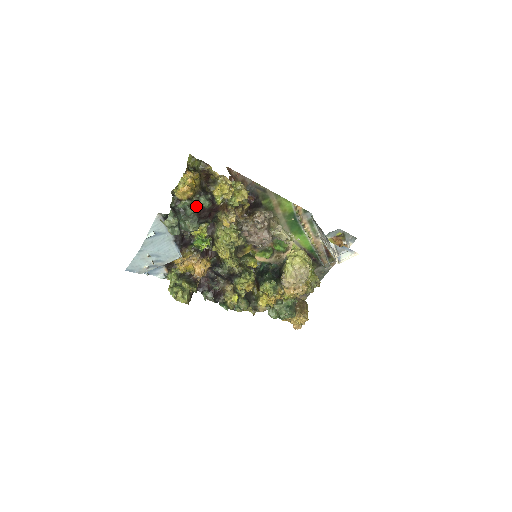
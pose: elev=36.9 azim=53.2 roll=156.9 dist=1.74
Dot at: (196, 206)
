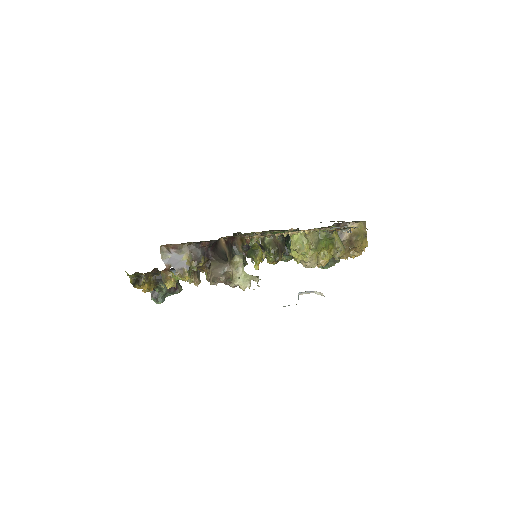
Dot at: occluded
